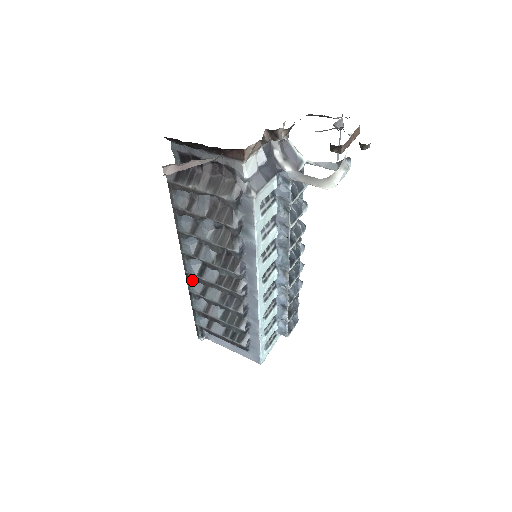
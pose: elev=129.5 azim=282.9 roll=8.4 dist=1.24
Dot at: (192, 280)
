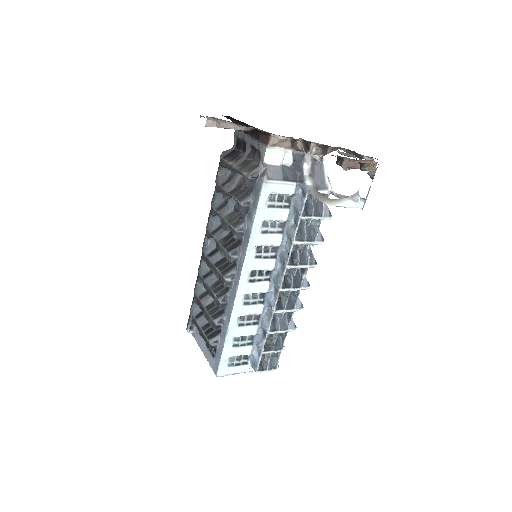
Dot at: (204, 262)
